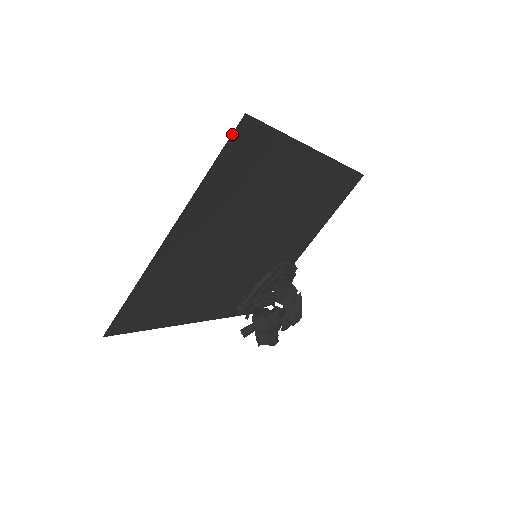
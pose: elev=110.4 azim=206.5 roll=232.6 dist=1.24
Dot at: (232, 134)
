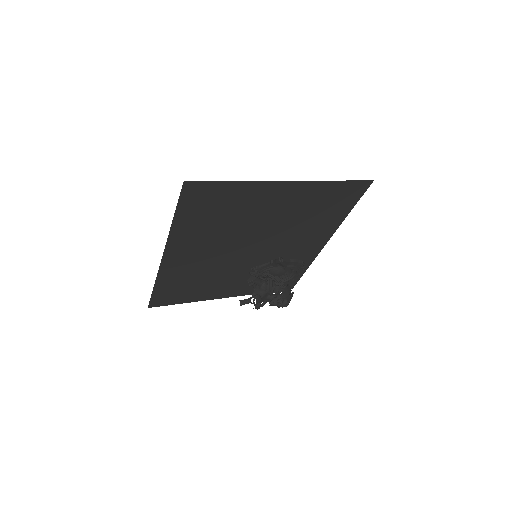
Dot at: (362, 180)
